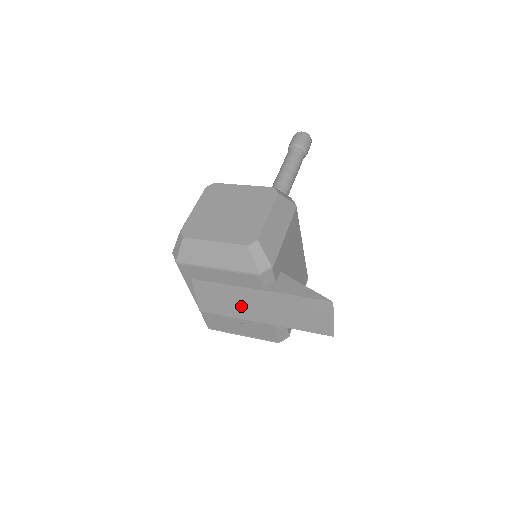
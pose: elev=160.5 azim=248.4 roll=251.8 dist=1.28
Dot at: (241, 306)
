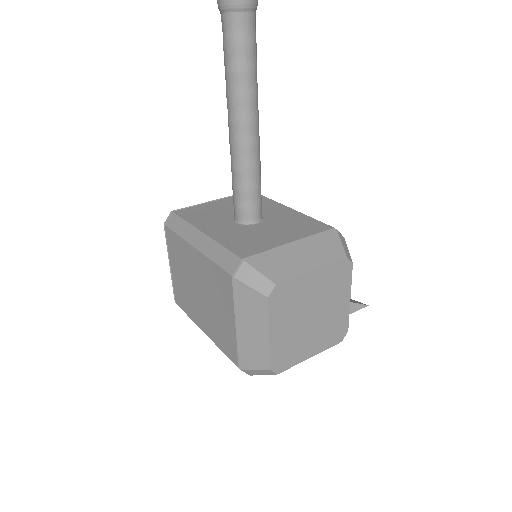
Dot at: occluded
